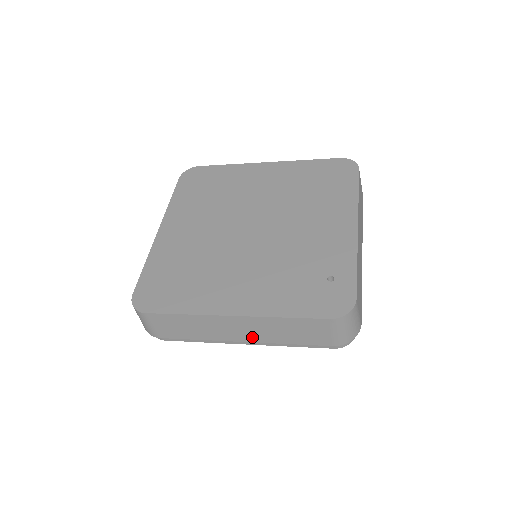
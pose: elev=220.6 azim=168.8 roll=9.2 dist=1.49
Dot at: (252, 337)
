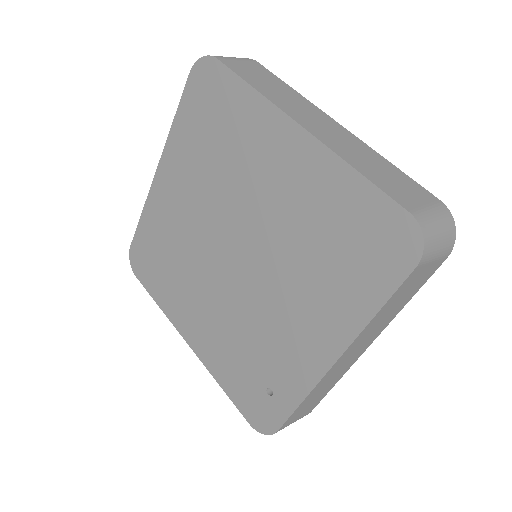
Dot at: occluded
